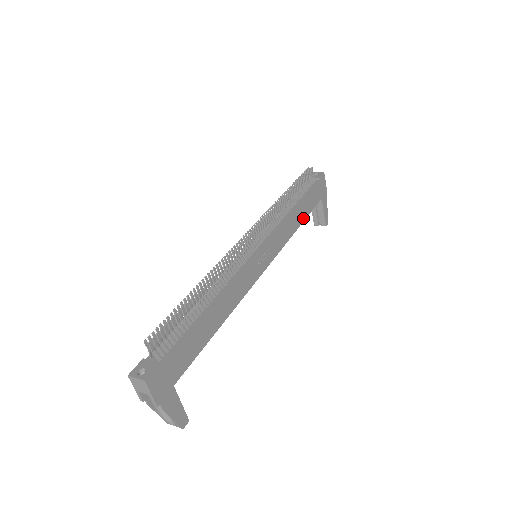
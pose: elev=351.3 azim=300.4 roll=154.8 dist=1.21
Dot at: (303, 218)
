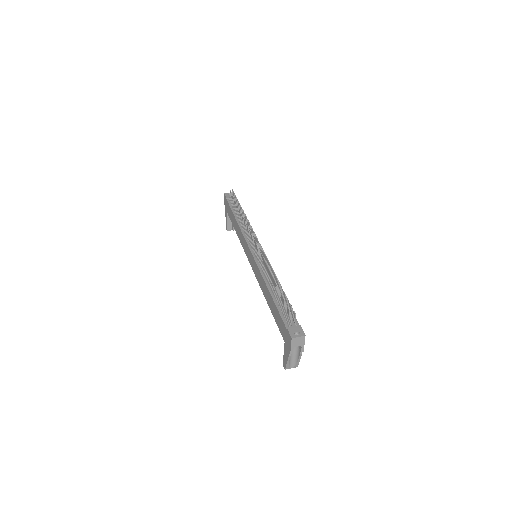
Dot at: occluded
